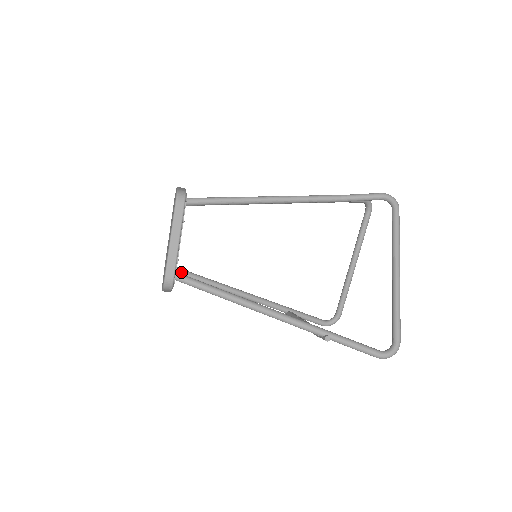
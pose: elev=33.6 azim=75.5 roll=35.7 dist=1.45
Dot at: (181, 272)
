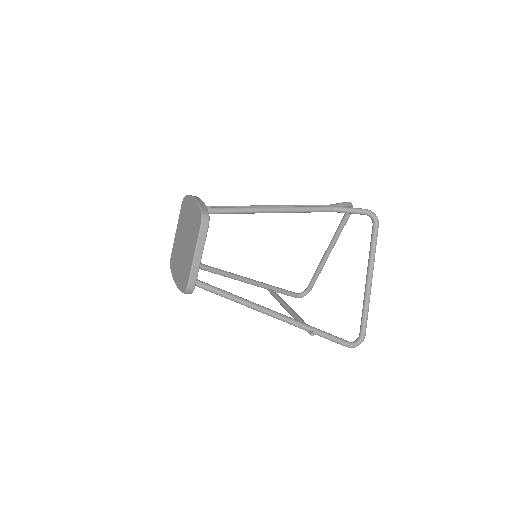
Dot at: occluded
